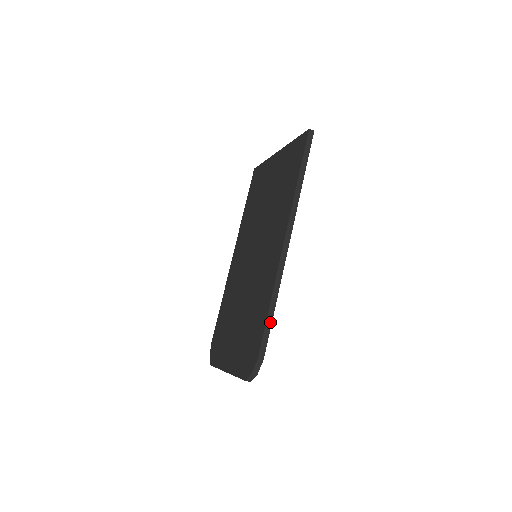
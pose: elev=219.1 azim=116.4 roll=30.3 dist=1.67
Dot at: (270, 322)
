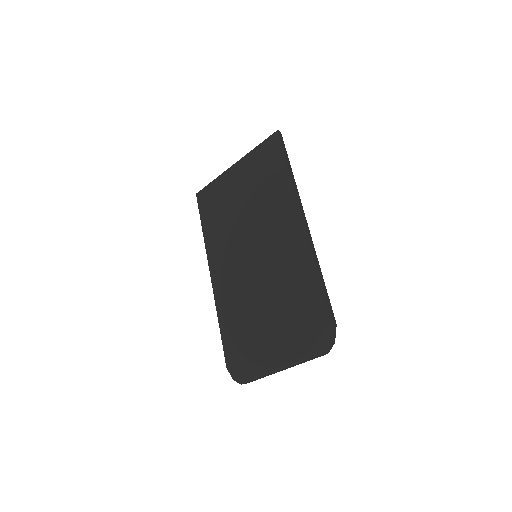
Dot at: (326, 290)
